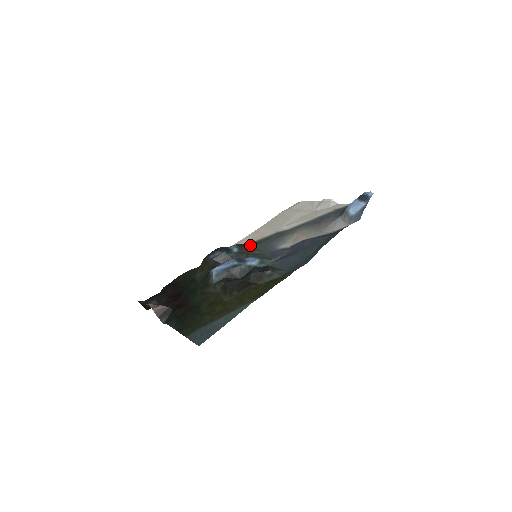
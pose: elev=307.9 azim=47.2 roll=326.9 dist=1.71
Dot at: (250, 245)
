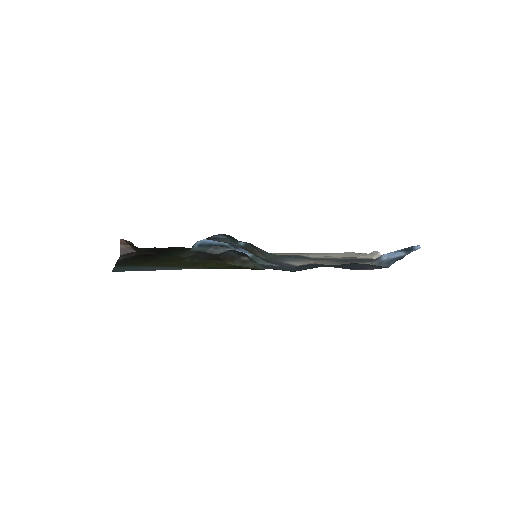
Dot at: (261, 249)
